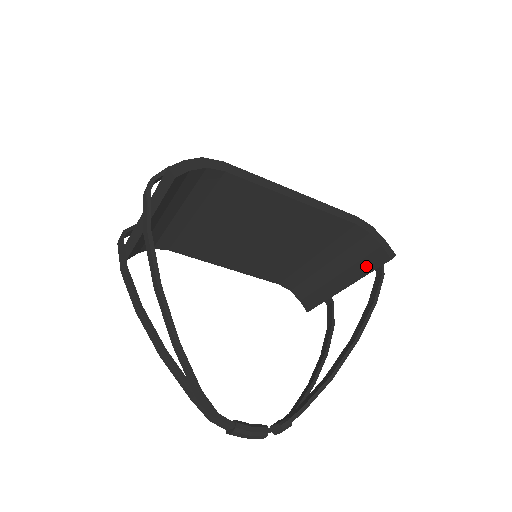
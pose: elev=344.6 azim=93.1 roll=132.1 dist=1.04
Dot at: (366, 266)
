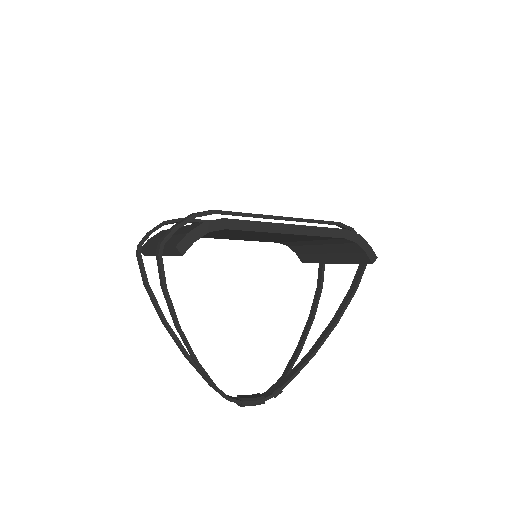
Dot at: (352, 259)
